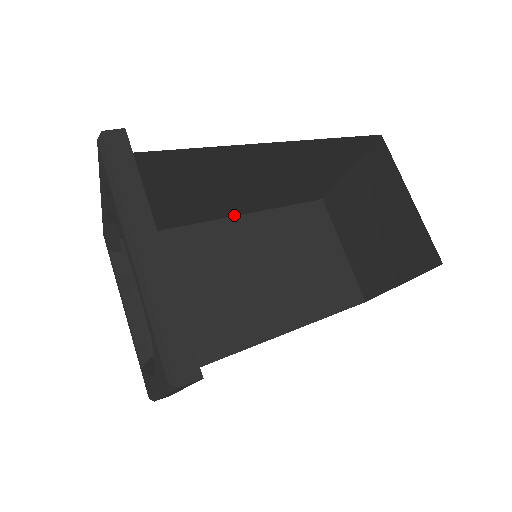
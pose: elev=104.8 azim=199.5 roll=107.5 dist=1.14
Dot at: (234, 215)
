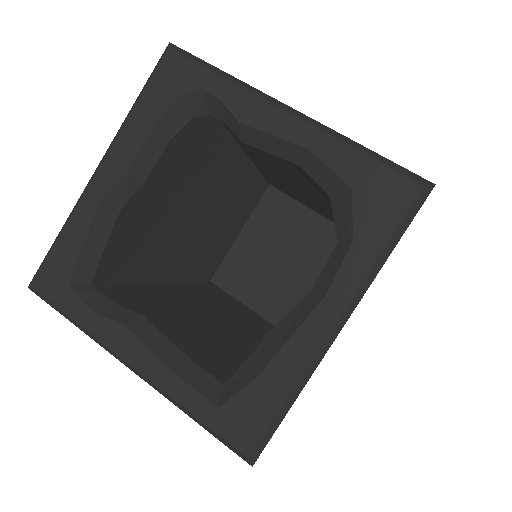
Dot at: (159, 282)
